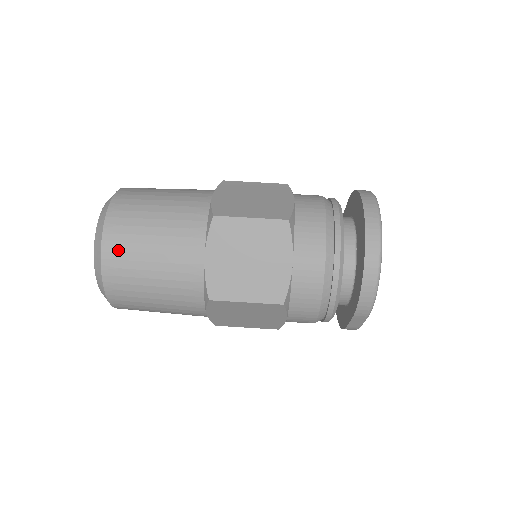
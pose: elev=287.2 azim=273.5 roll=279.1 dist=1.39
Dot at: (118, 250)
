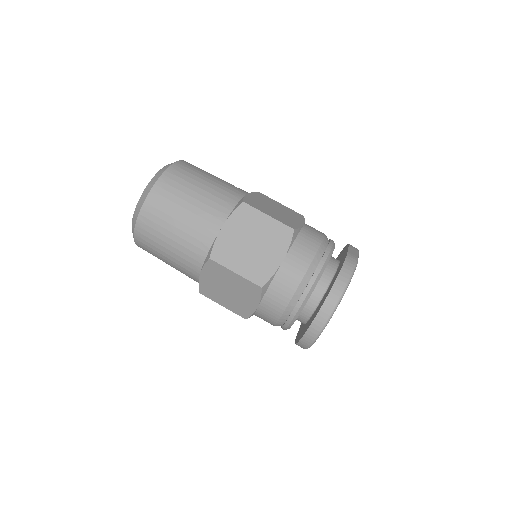
Dot at: (145, 240)
